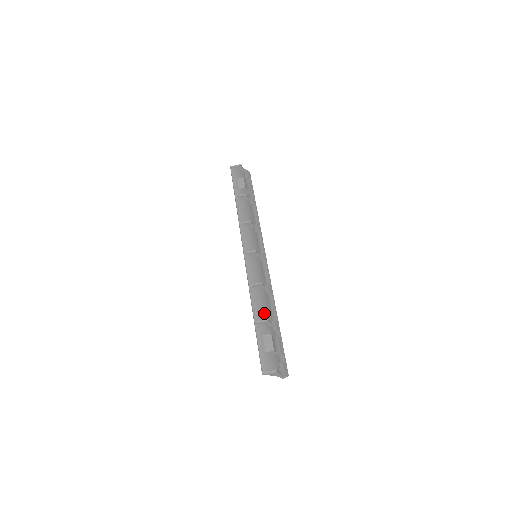
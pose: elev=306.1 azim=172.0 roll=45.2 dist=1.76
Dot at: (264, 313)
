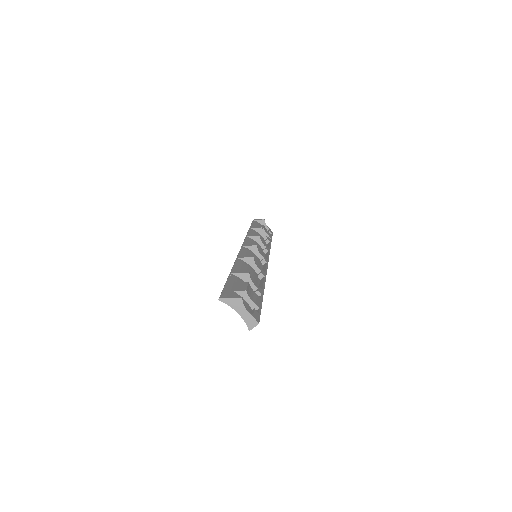
Dot at: occluded
